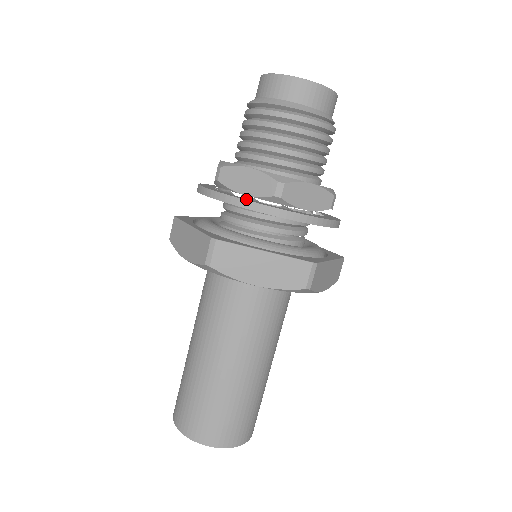
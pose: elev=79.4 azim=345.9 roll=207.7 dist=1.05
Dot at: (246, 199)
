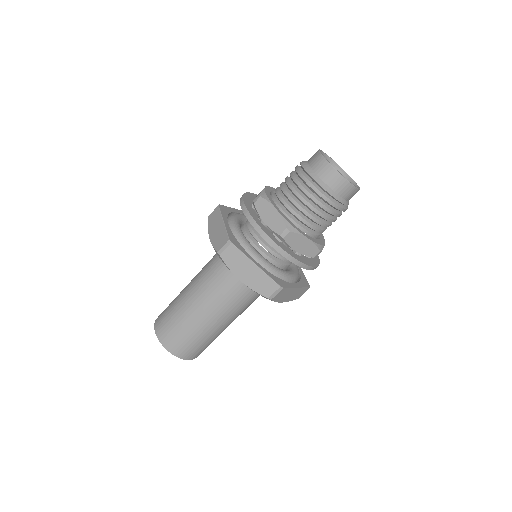
Dot at: (263, 227)
